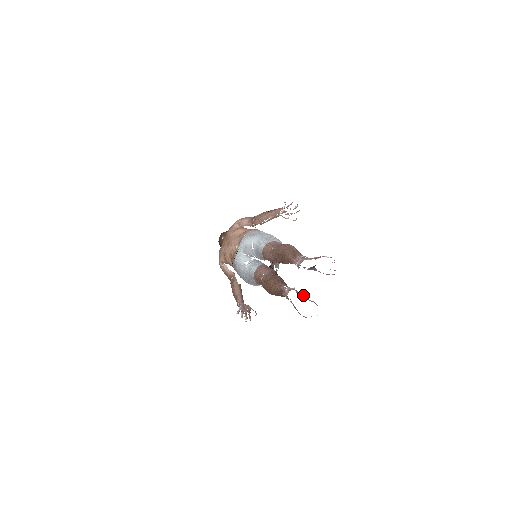
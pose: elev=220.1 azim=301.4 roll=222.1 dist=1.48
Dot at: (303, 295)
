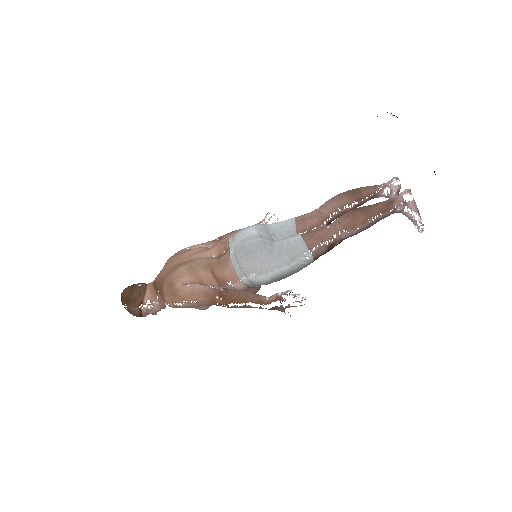
Dot at: occluded
